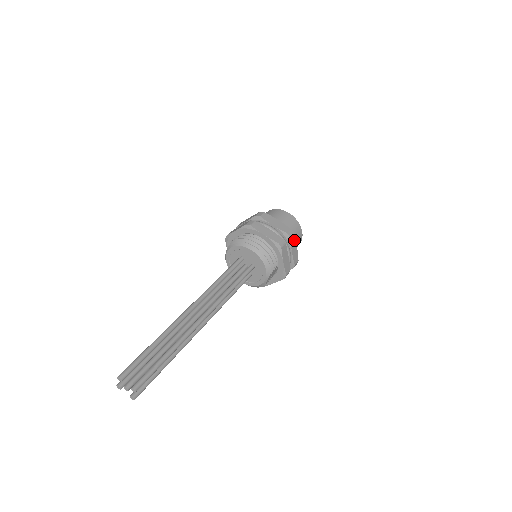
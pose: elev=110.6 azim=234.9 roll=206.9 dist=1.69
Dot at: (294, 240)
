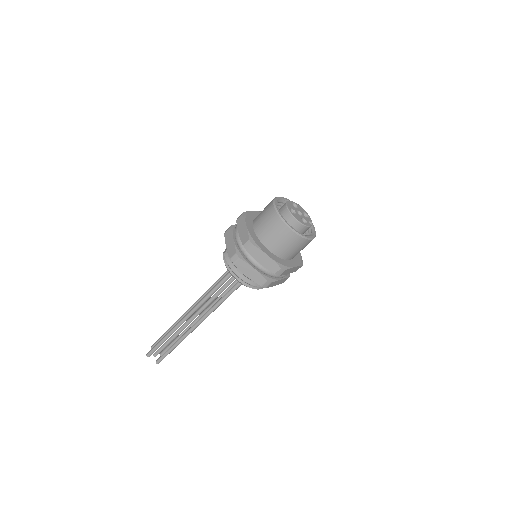
Dot at: (288, 270)
